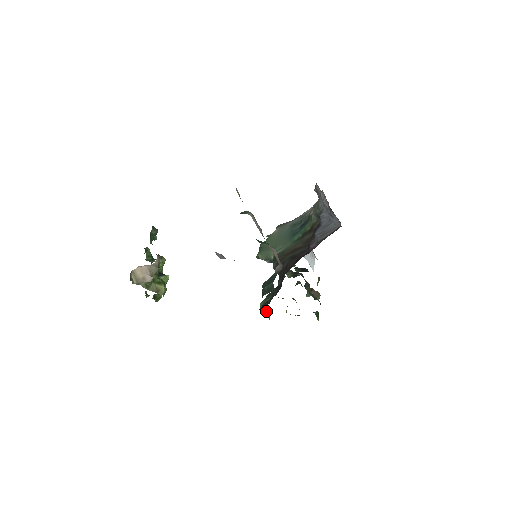
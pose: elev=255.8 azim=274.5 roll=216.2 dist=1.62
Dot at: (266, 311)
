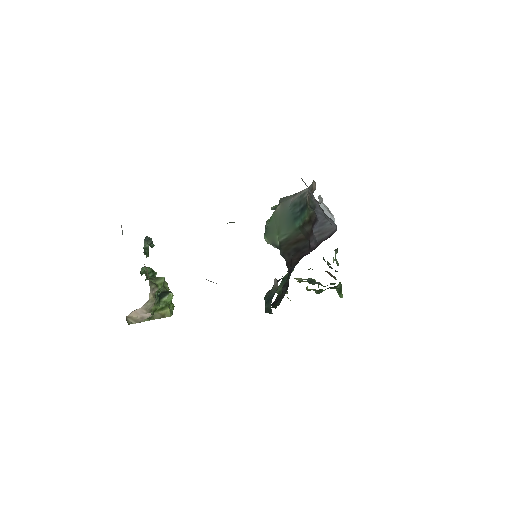
Dot at: occluded
